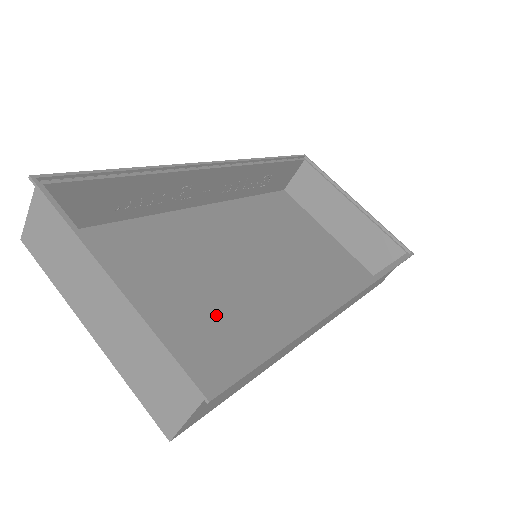
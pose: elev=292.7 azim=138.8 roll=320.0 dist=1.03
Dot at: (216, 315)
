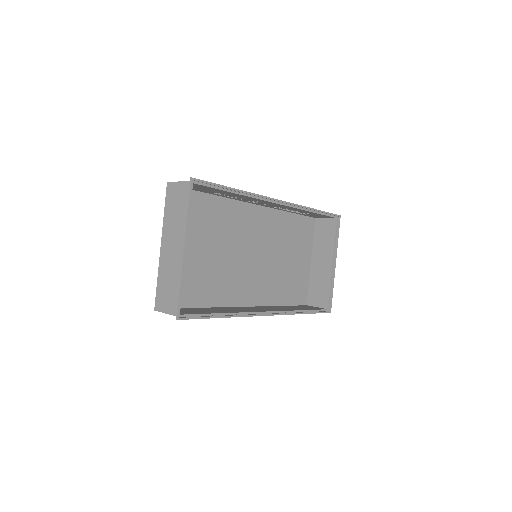
Dot at: (213, 272)
